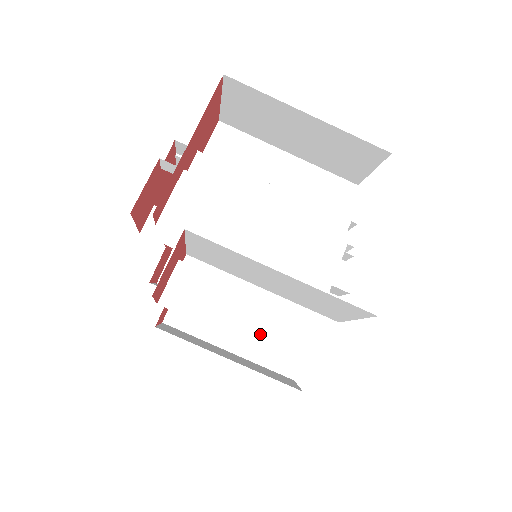
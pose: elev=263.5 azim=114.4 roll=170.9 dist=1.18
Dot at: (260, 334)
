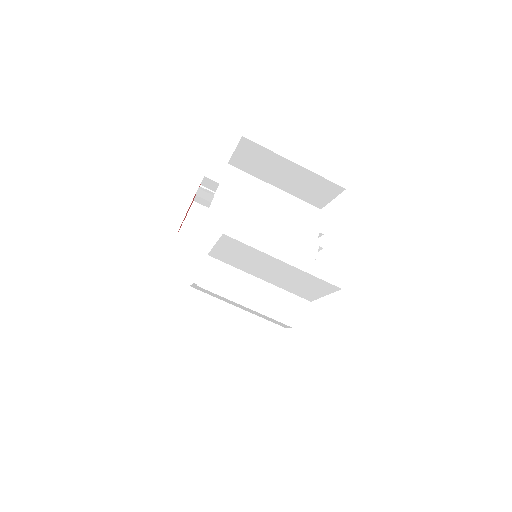
Dot at: (265, 306)
